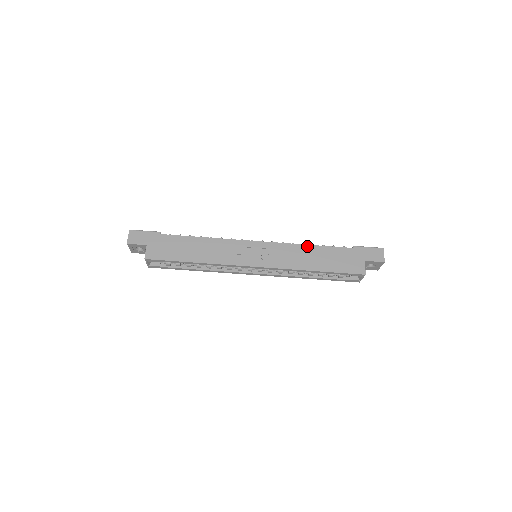
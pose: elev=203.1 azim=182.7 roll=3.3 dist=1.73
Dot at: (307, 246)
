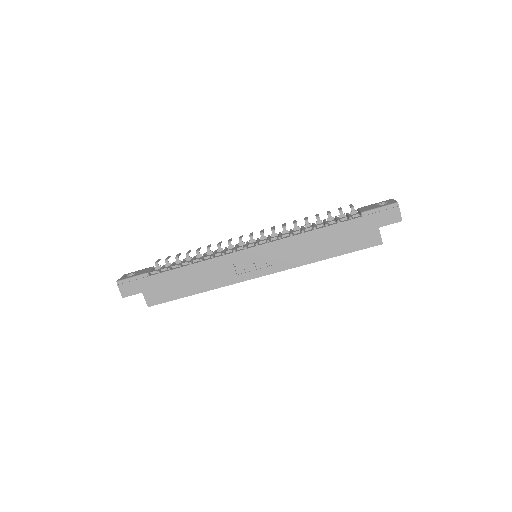
Dot at: (308, 234)
